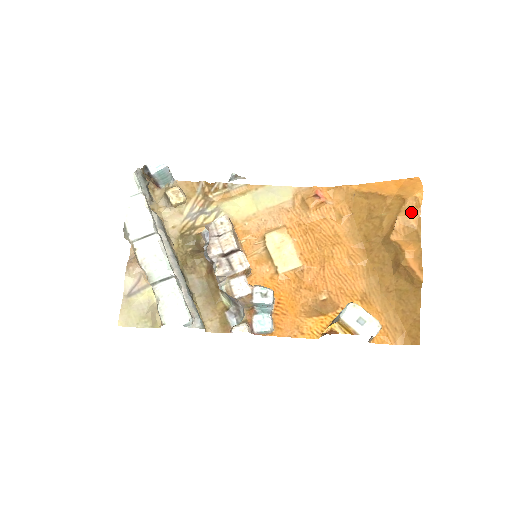
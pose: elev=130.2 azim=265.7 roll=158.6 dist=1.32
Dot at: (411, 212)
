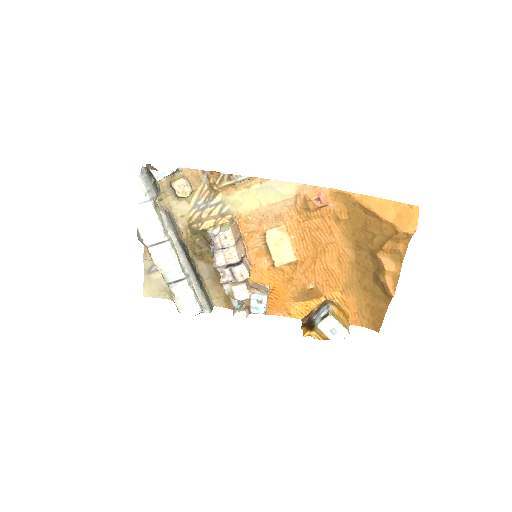
Dot at: (401, 241)
